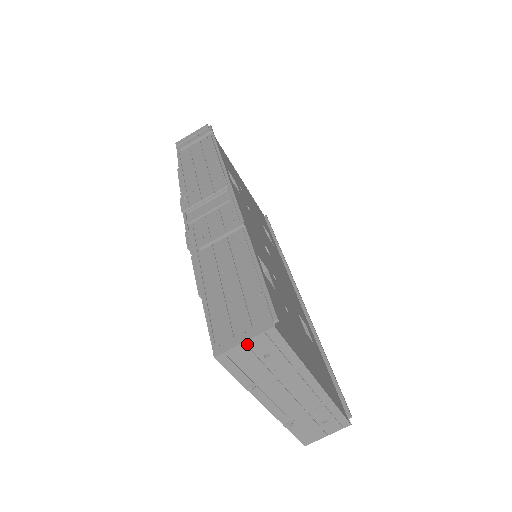
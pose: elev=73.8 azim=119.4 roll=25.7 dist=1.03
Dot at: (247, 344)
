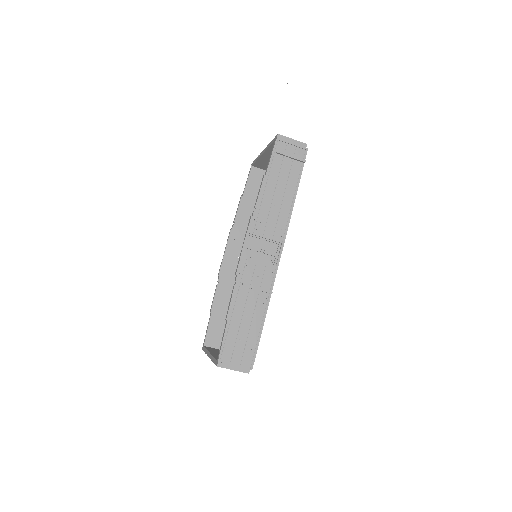
Dot at: occluded
